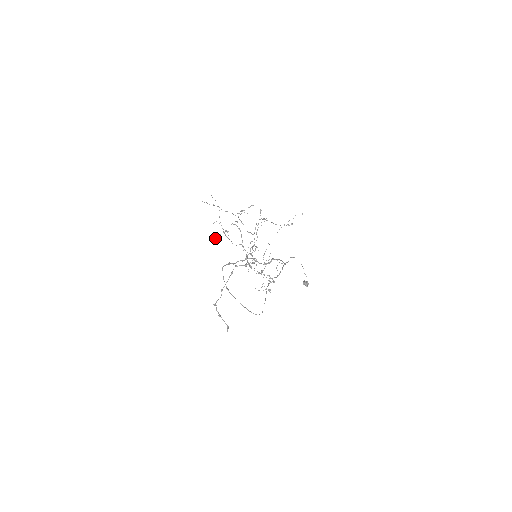
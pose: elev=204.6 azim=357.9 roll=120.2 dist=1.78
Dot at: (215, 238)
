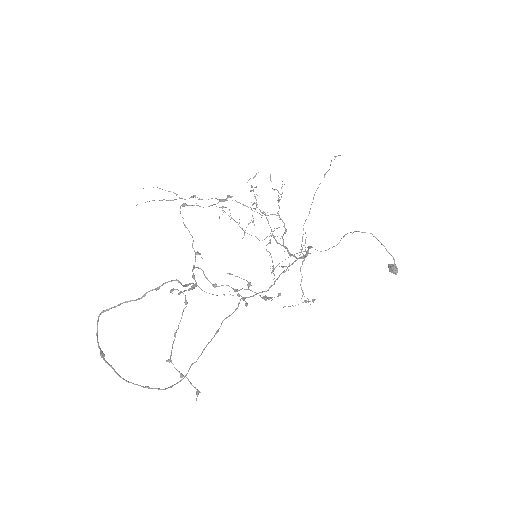
Dot at: occluded
